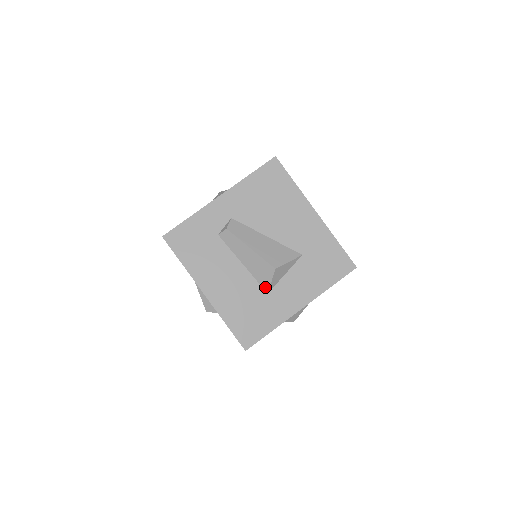
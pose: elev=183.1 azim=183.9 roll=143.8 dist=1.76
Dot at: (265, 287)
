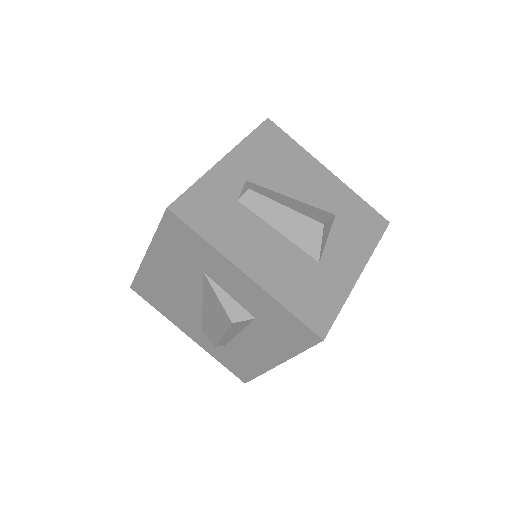
Dot at: (314, 254)
